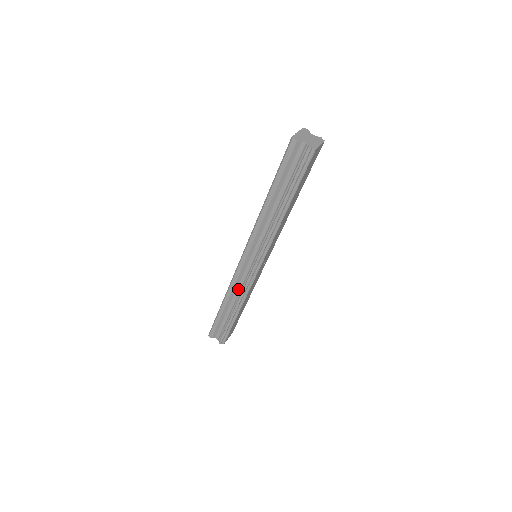
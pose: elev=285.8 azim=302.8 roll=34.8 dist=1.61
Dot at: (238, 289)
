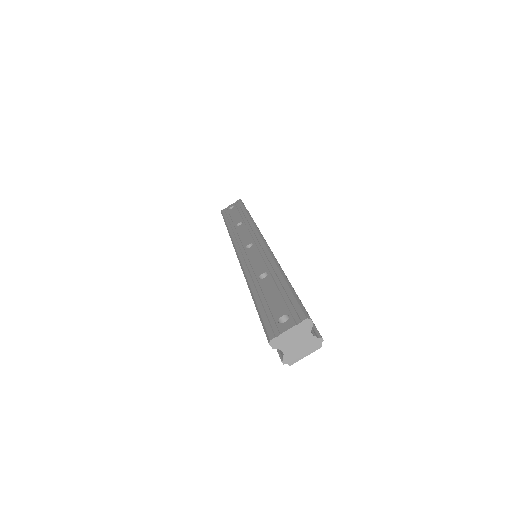
Dot at: occluded
